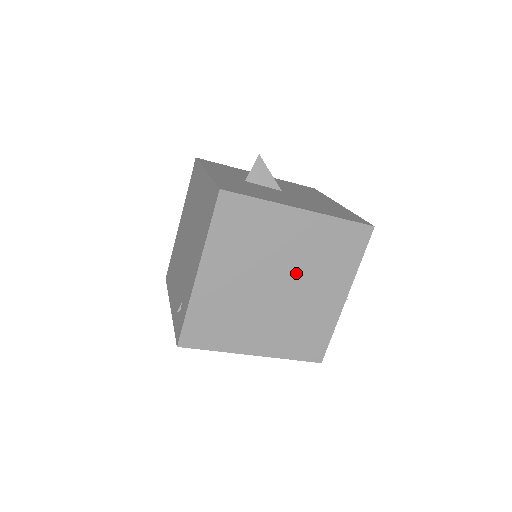
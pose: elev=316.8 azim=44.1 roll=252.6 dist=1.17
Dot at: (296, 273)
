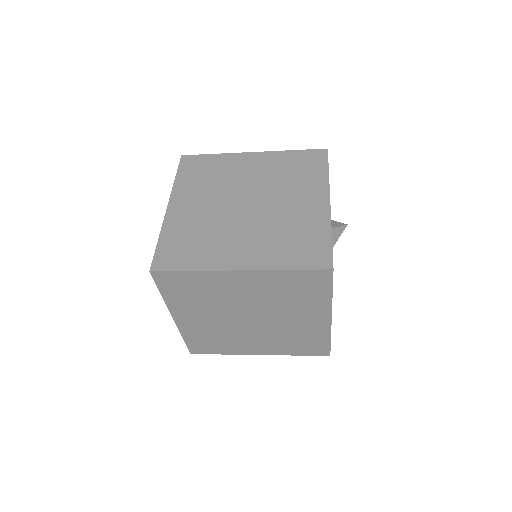
Dot at: (264, 192)
